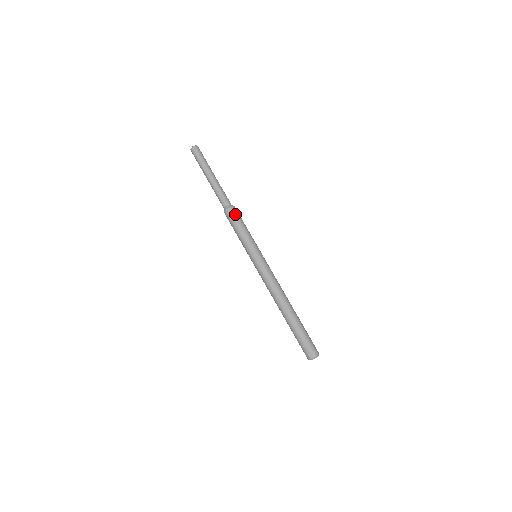
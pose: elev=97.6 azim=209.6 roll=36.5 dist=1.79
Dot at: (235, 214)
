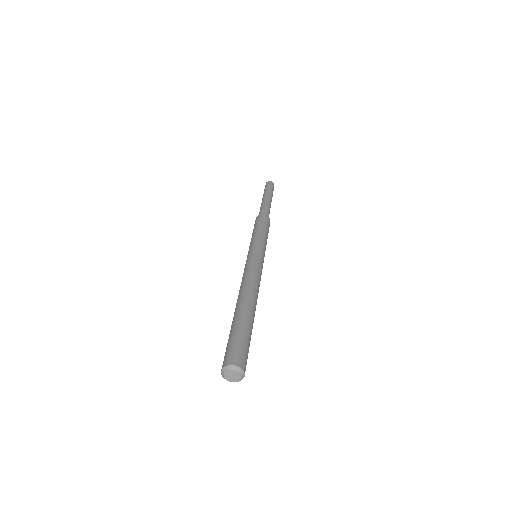
Dot at: (269, 223)
